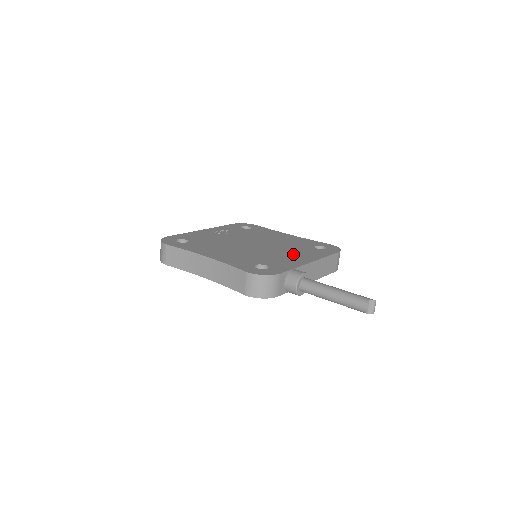
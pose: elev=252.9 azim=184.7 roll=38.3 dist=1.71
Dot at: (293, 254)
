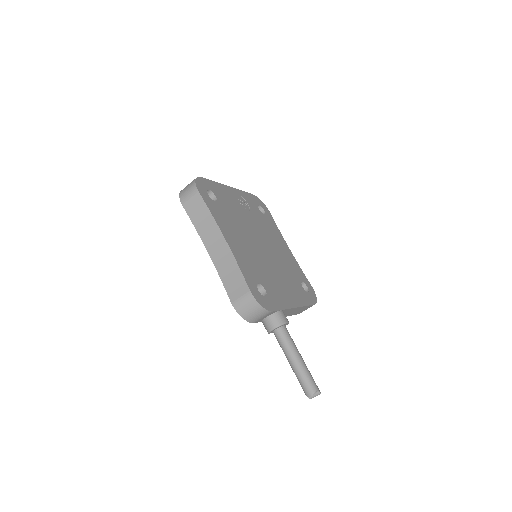
Dot at: (286, 285)
